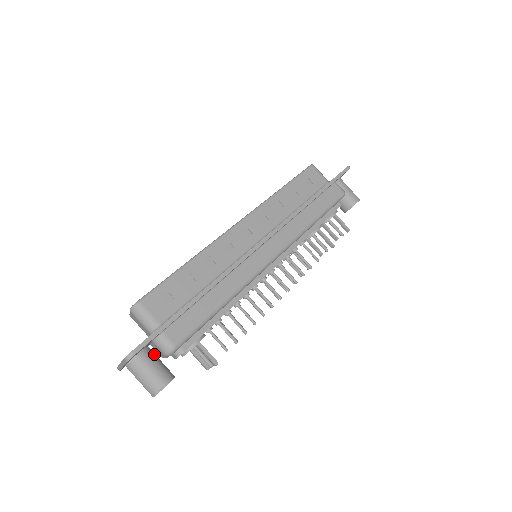
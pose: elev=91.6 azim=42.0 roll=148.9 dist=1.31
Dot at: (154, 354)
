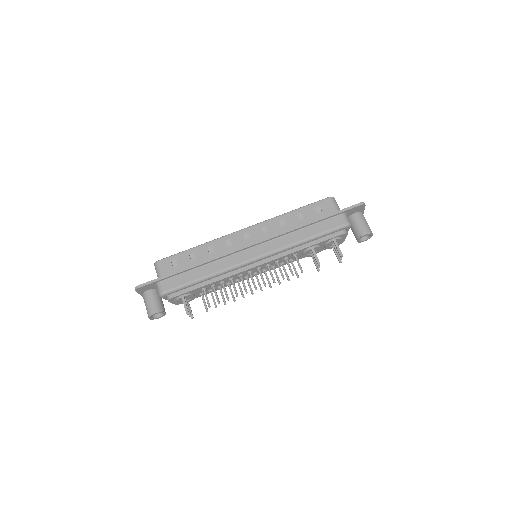
Dot at: (158, 295)
